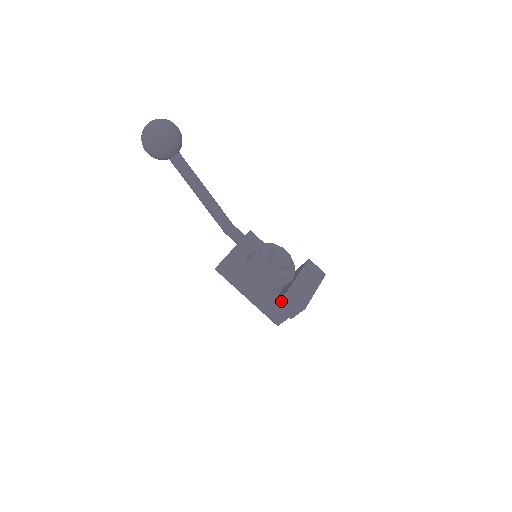
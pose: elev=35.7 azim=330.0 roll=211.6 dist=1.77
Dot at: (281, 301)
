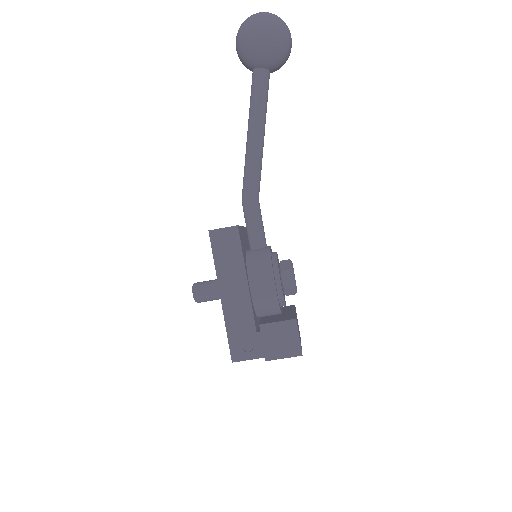
Dot at: (275, 328)
